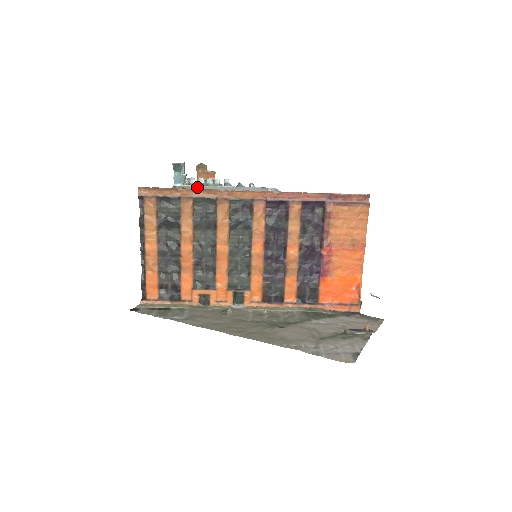
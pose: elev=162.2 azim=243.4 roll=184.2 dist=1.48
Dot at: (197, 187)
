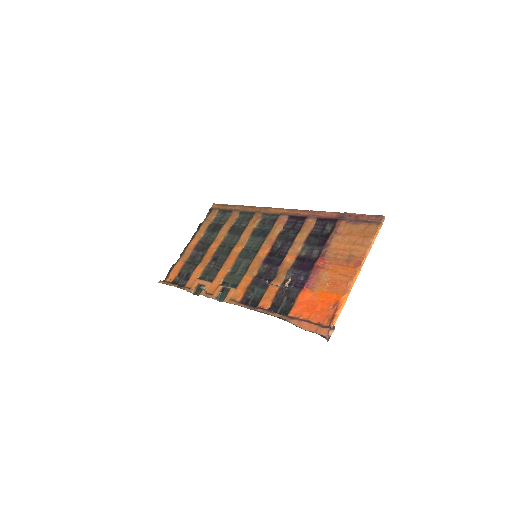
Dot at: occluded
